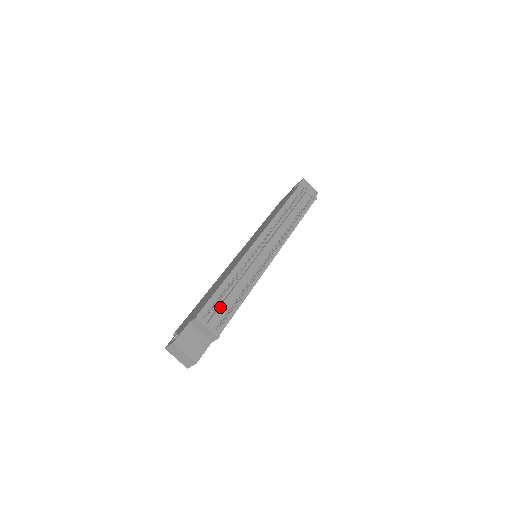
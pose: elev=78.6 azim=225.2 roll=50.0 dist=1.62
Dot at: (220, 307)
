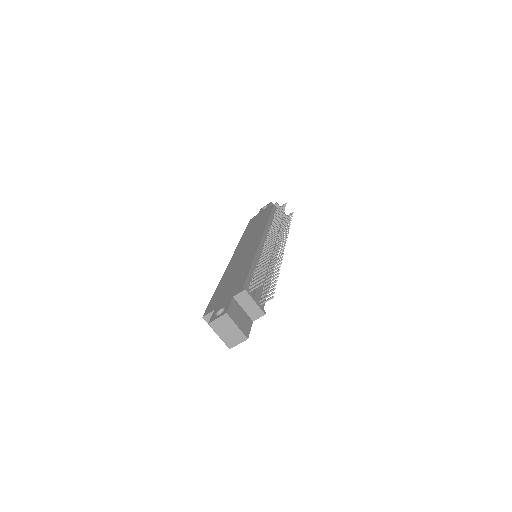
Dot at: occluded
